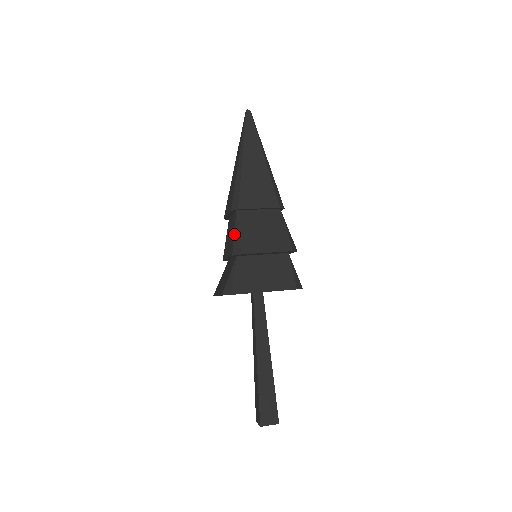
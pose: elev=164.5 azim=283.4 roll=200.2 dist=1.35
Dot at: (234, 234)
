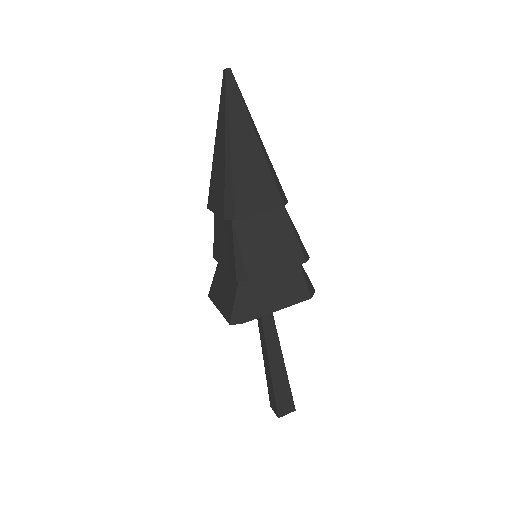
Dot at: (234, 252)
